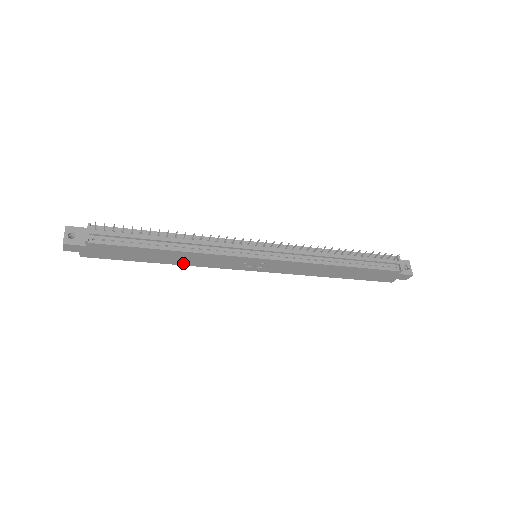
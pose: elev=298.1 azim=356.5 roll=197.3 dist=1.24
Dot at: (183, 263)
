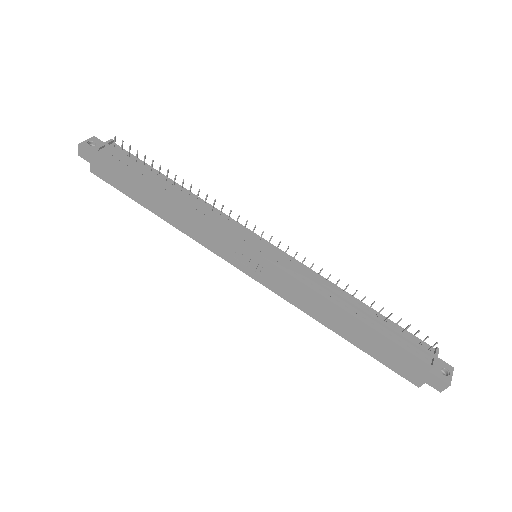
Dot at: (177, 224)
